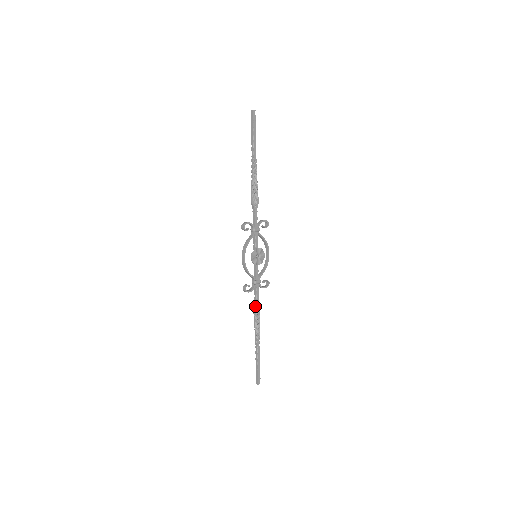
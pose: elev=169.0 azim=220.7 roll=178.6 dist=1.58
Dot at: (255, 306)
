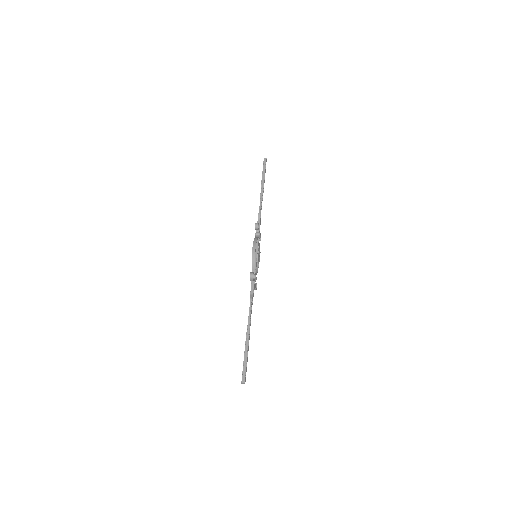
Dot at: (252, 298)
